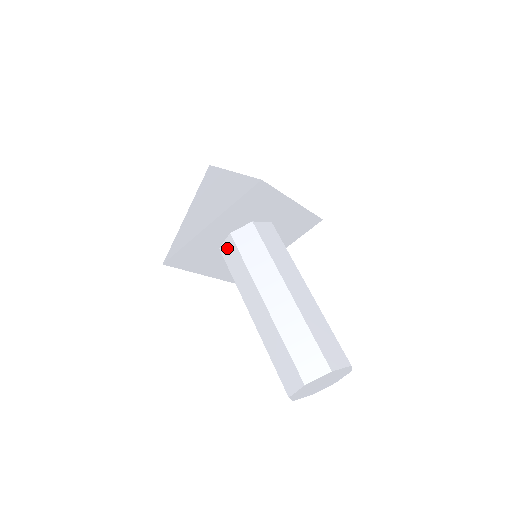
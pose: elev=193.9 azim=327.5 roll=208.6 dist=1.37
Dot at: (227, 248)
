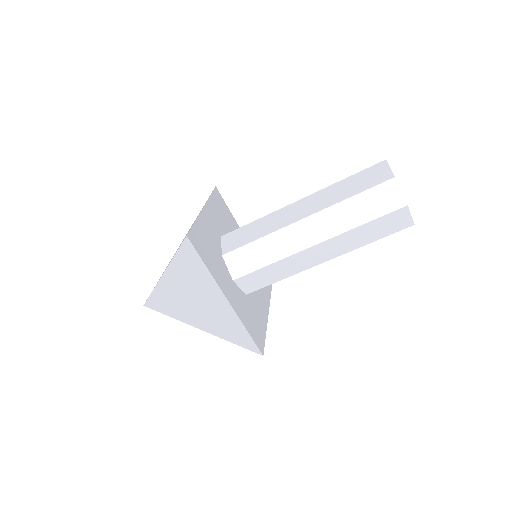
Dot at: (229, 242)
